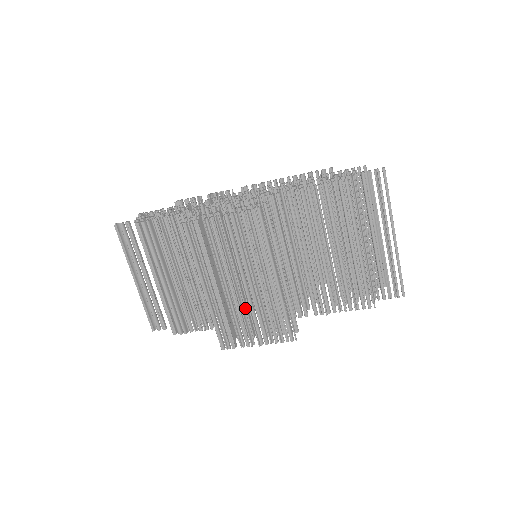
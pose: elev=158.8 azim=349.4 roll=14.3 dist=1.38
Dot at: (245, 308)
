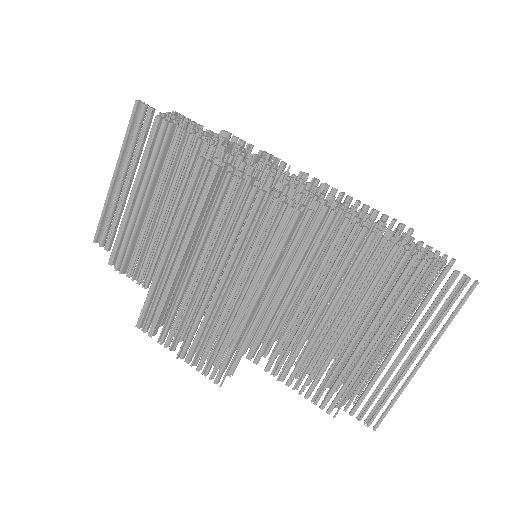
Dot at: (196, 304)
